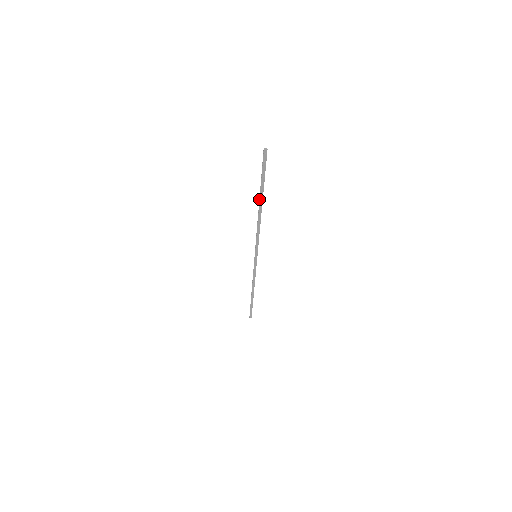
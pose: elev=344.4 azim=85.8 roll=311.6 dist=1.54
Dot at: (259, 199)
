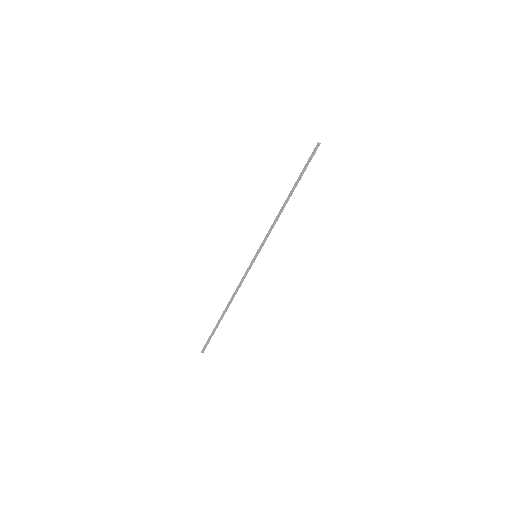
Dot at: occluded
